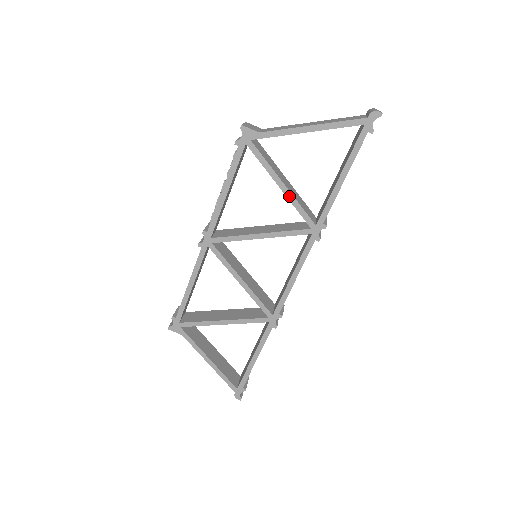
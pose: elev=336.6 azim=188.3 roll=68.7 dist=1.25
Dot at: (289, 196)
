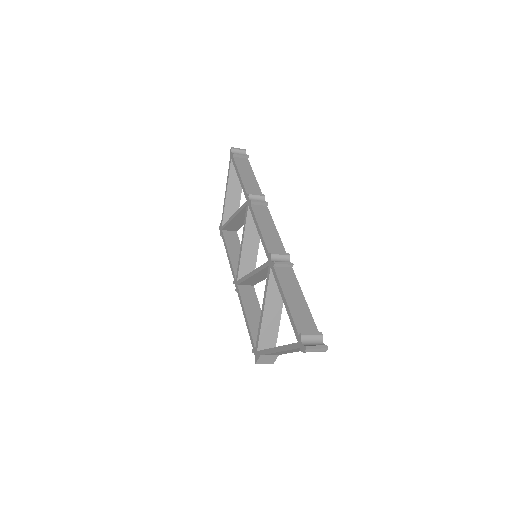
Dot at: (236, 214)
